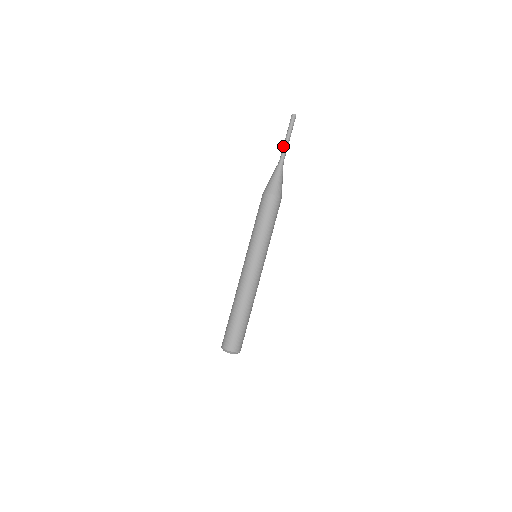
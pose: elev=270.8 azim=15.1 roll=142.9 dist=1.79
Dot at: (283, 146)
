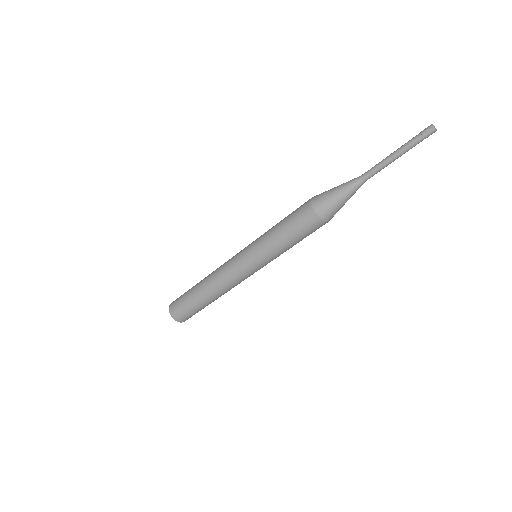
Dot at: (382, 160)
